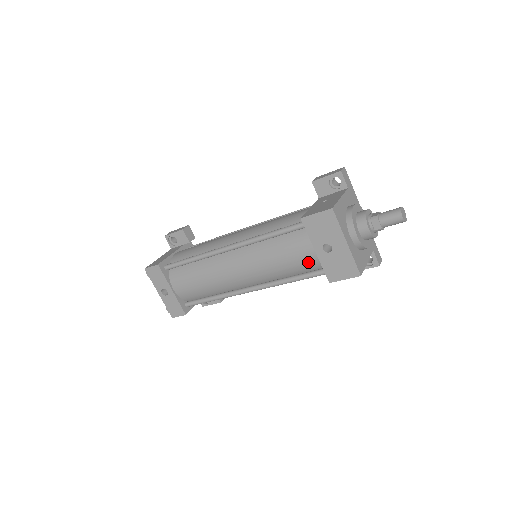
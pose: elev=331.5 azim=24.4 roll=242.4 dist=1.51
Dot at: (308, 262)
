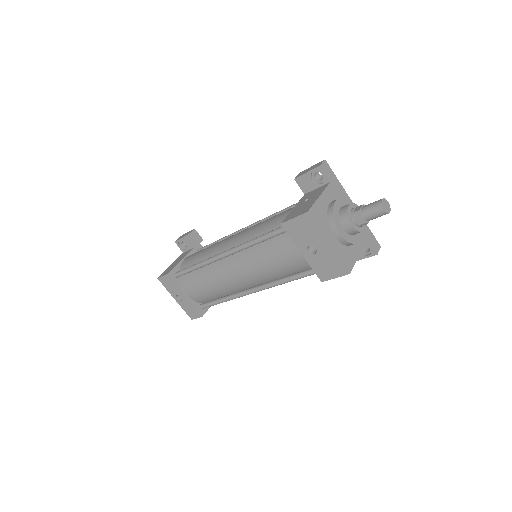
Dot at: (298, 263)
